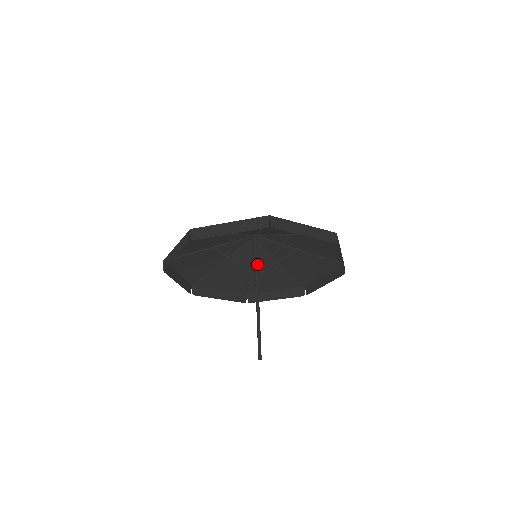
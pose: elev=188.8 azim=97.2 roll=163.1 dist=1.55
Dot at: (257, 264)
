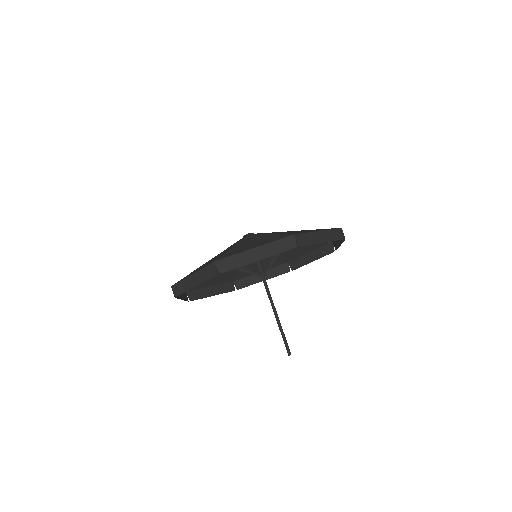
Dot at: (264, 267)
